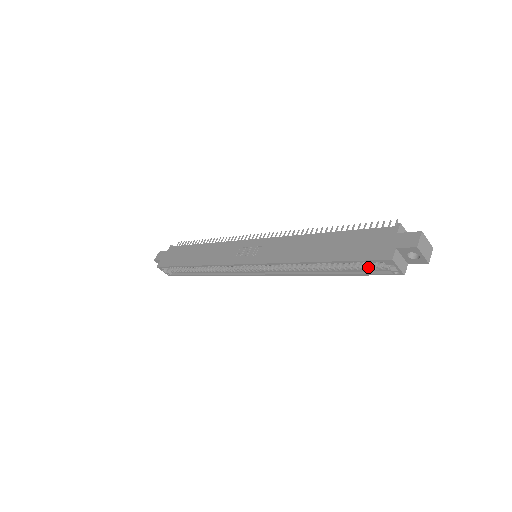
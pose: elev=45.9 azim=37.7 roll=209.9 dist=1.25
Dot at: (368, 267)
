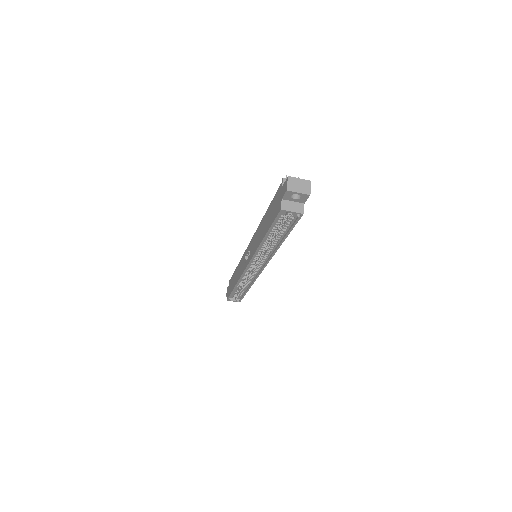
Dot at: (288, 222)
